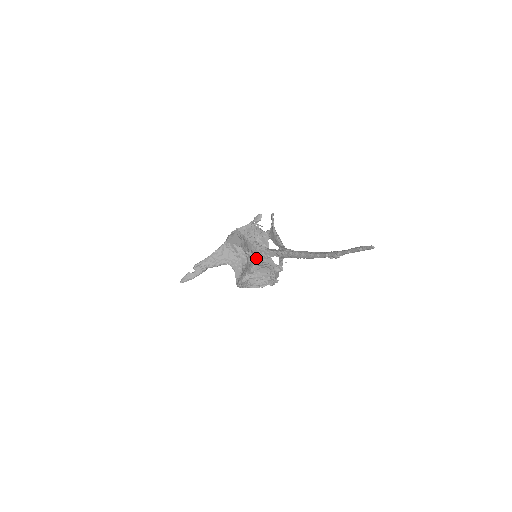
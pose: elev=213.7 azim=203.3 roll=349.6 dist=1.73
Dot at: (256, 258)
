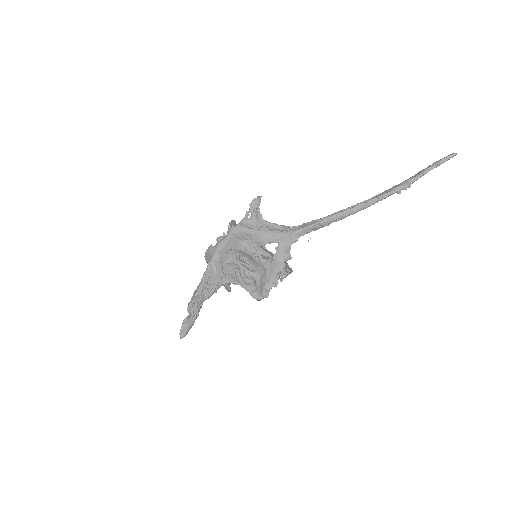
Dot at: (282, 247)
